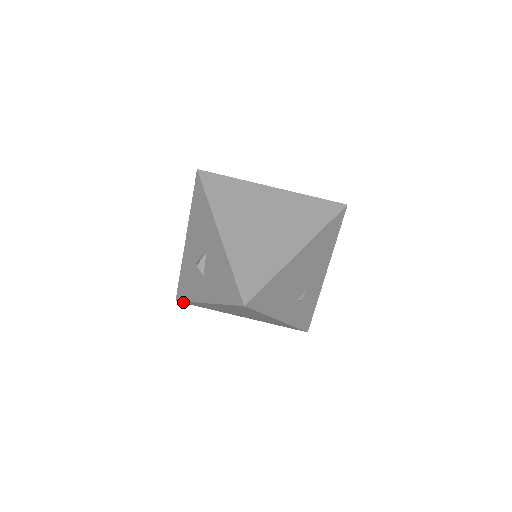
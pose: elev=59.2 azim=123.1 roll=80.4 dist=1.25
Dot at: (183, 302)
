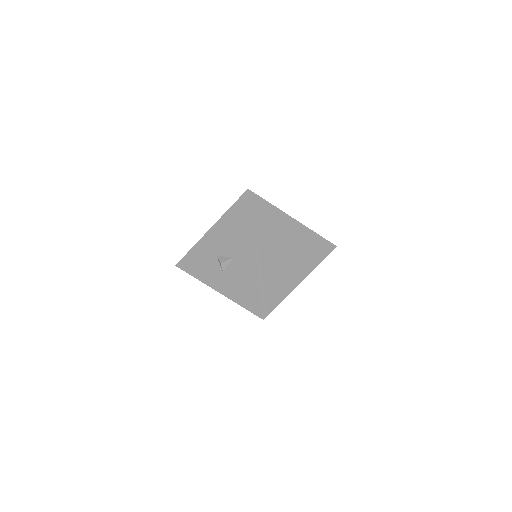
Dot at: (183, 270)
